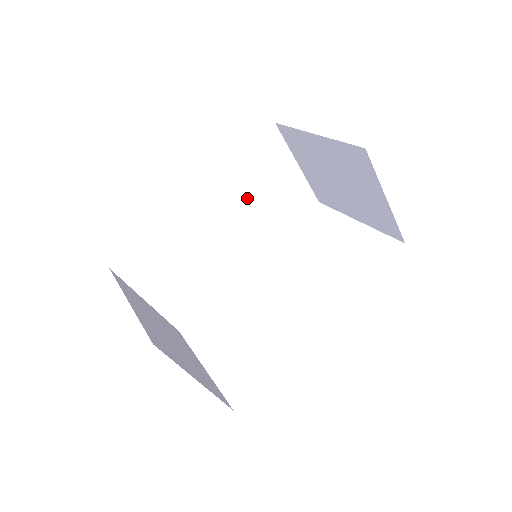
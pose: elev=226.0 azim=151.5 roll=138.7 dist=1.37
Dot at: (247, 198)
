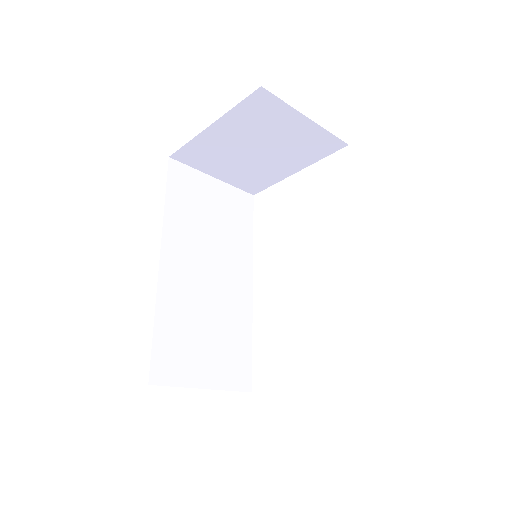
Dot at: (201, 233)
